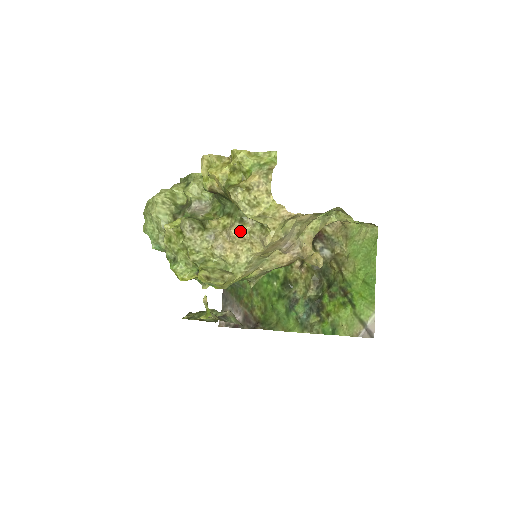
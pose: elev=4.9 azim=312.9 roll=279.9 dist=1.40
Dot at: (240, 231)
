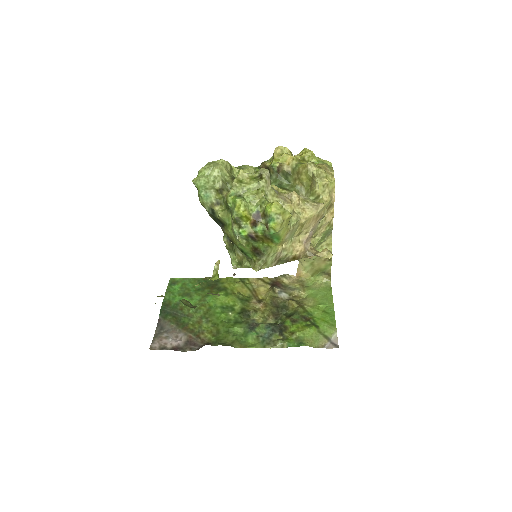
Dot at: (299, 196)
